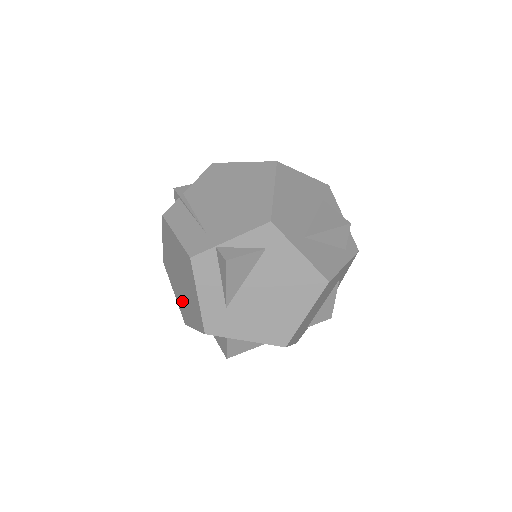
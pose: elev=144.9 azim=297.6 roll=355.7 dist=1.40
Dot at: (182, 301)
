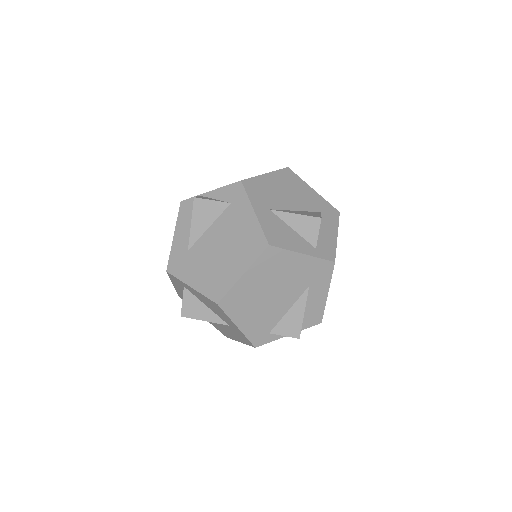
Dot at: occluded
